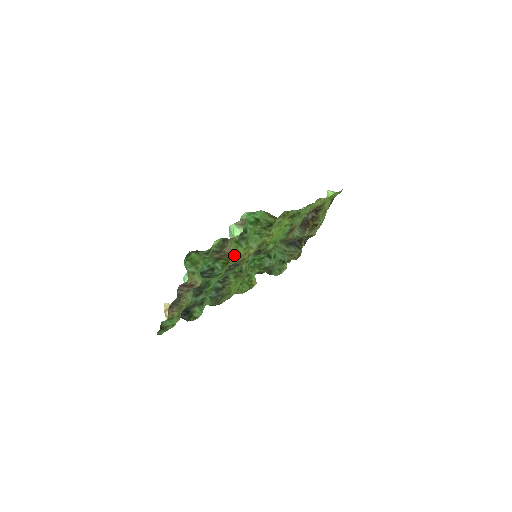
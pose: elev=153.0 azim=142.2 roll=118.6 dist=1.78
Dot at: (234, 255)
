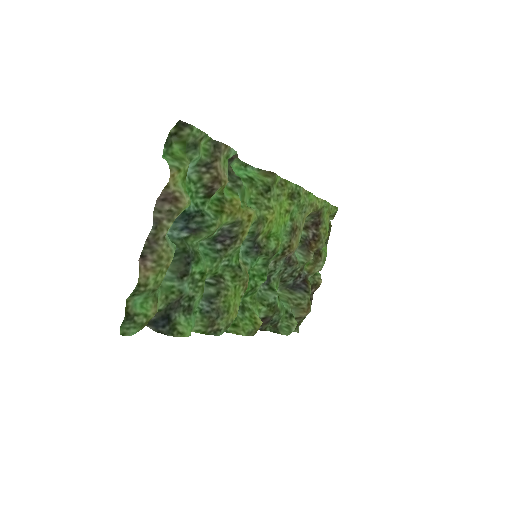
Dot at: (229, 202)
